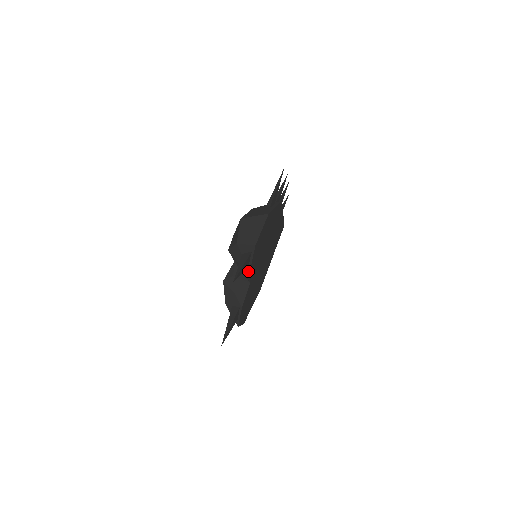
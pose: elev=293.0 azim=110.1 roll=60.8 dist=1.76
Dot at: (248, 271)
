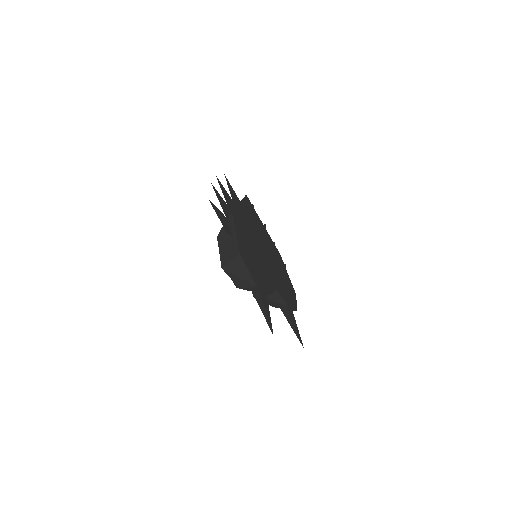
Dot at: occluded
